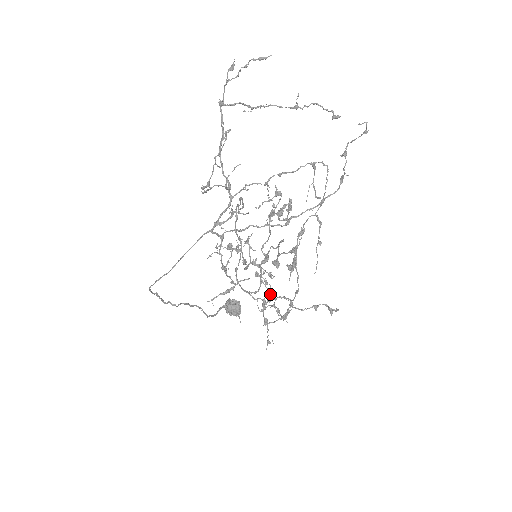
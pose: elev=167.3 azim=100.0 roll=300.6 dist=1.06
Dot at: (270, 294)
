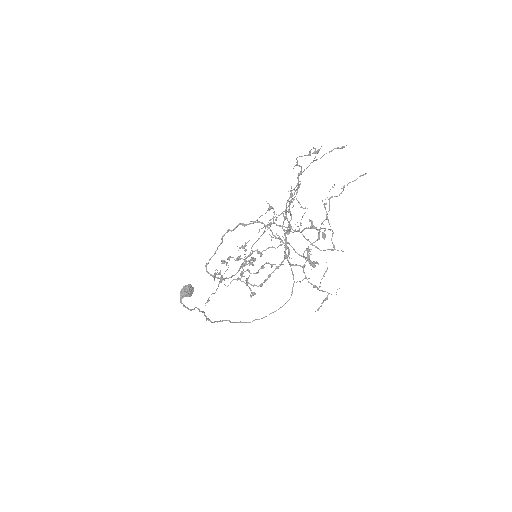
Dot at: (241, 273)
